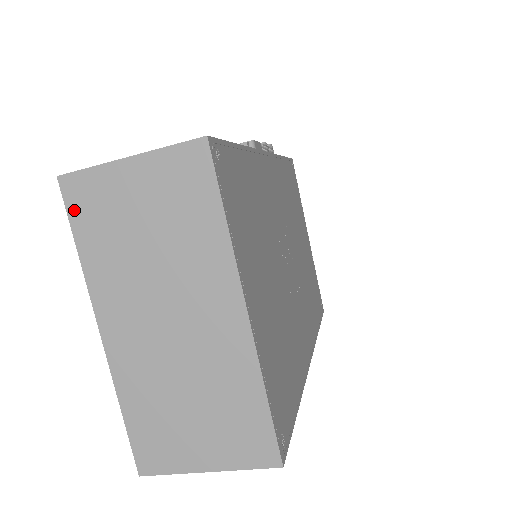
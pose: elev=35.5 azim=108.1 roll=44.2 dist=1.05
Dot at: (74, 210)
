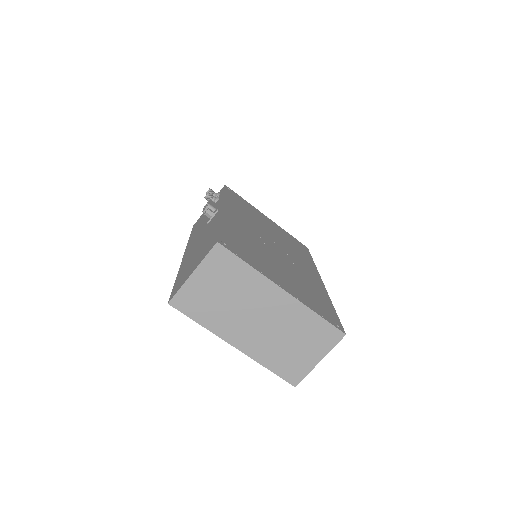
Dot at: (186, 310)
